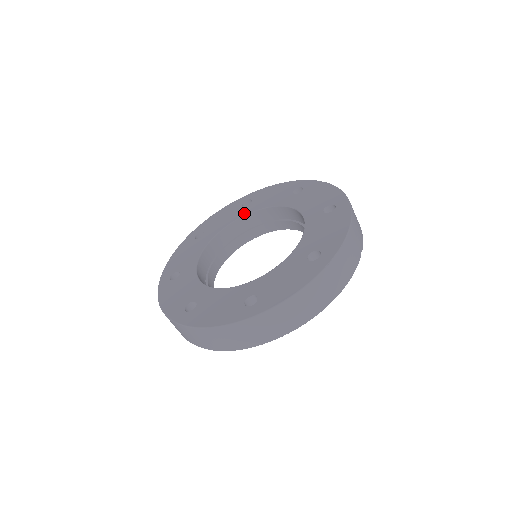
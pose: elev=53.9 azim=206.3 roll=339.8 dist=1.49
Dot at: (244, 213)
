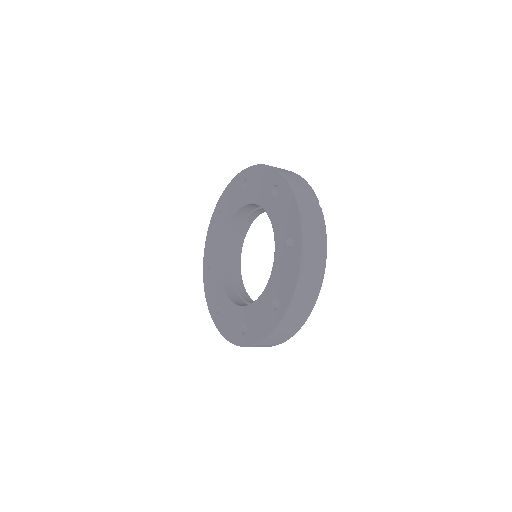
Dot at: (224, 227)
